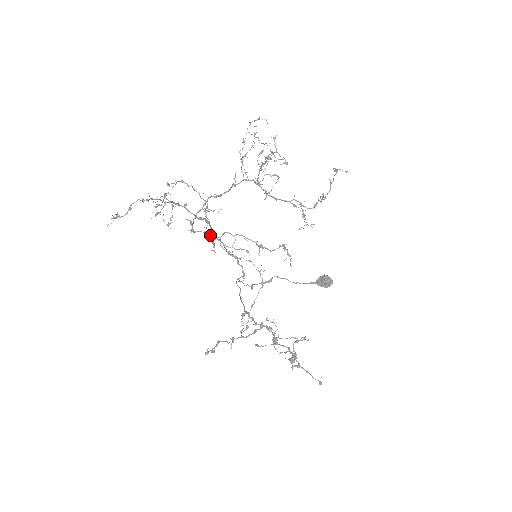
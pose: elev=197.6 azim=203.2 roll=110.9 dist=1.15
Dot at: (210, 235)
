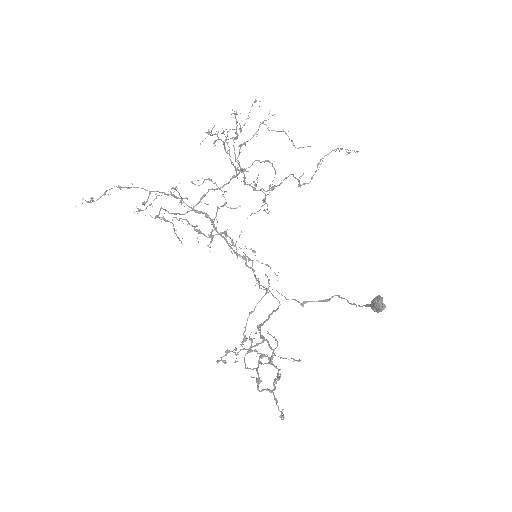
Dot at: (165, 220)
